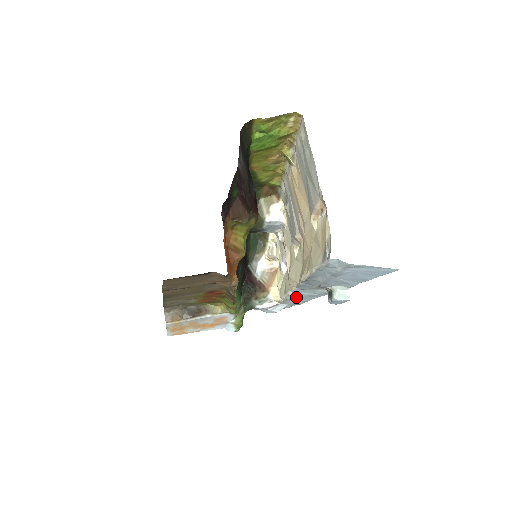
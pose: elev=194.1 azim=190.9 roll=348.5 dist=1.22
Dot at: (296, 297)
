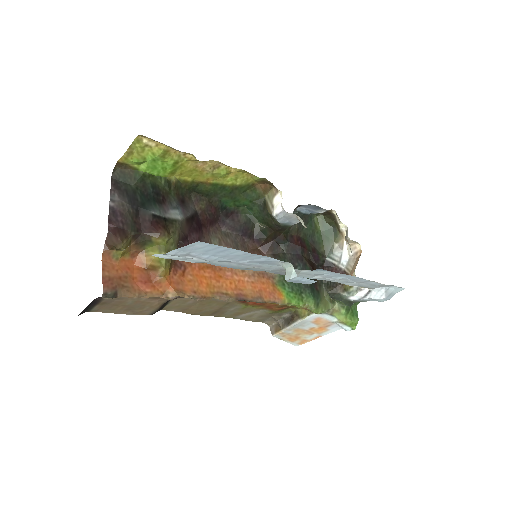
Dot at: (340, 281)
